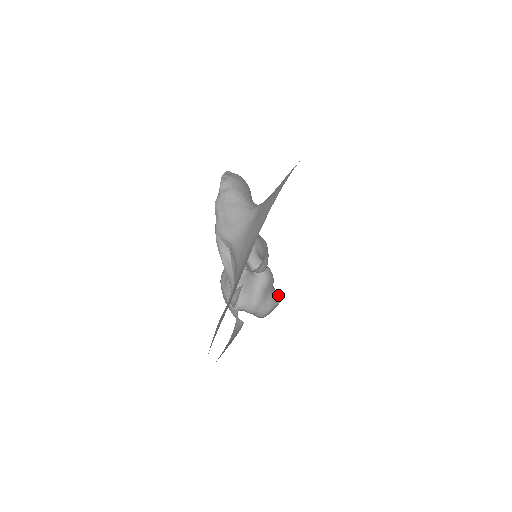
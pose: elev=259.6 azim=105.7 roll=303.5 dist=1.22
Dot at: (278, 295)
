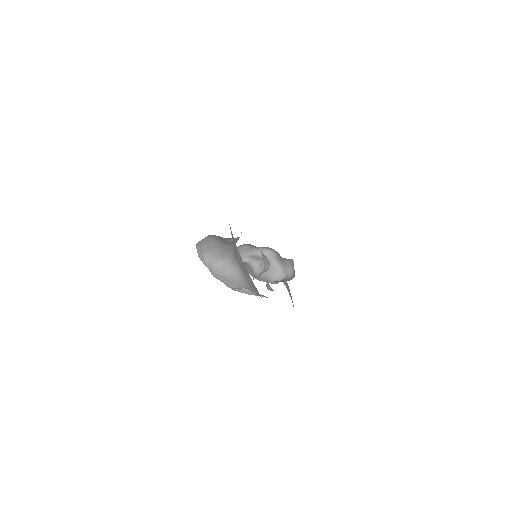
Dot at: occluded
